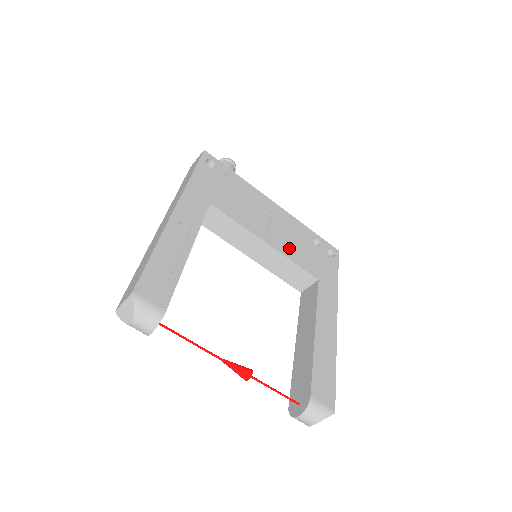
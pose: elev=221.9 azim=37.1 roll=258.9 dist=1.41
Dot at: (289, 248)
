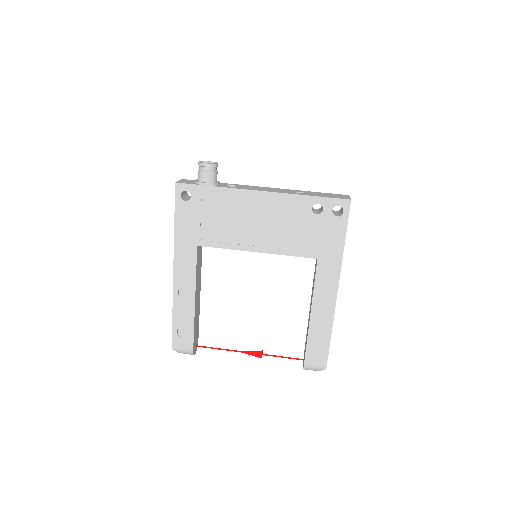
Dot at: (281, 242)
